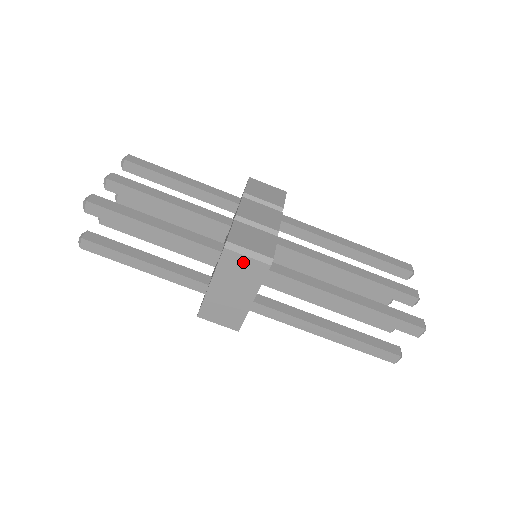
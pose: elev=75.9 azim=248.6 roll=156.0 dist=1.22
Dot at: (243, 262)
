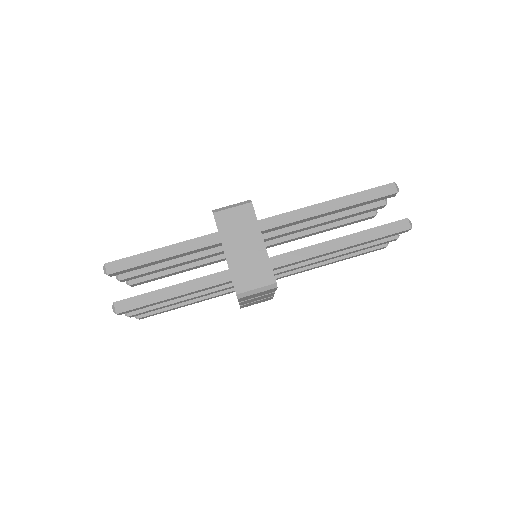
Dot at: (233, 214)
